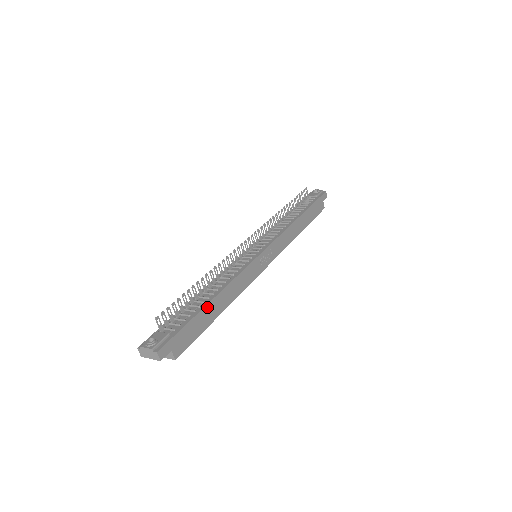
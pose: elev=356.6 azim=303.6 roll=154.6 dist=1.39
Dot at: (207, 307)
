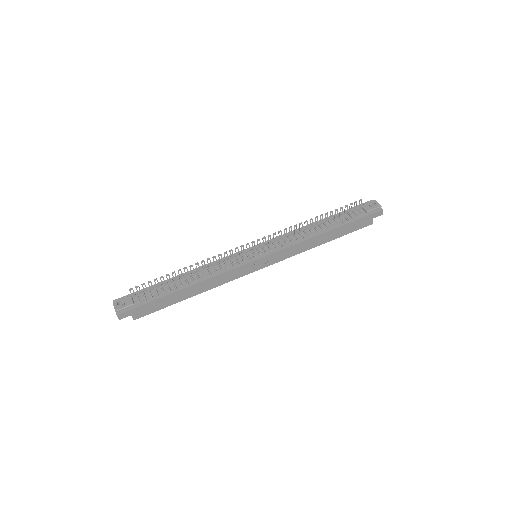
Dot at: (175, 293)
